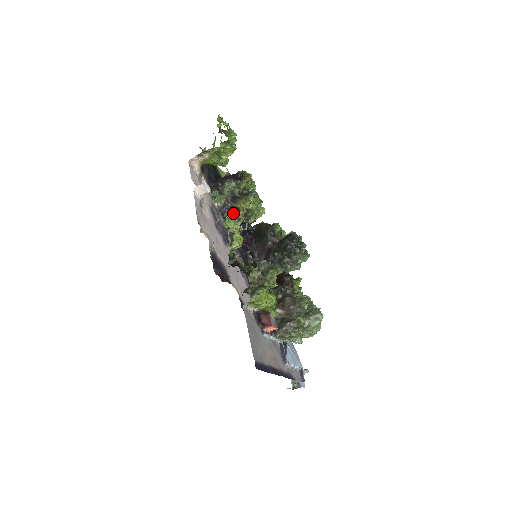
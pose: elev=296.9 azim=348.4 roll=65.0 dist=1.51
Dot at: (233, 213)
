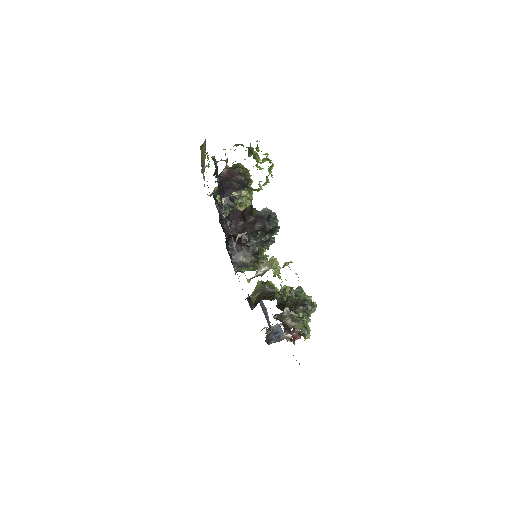
Dot at: occluded
